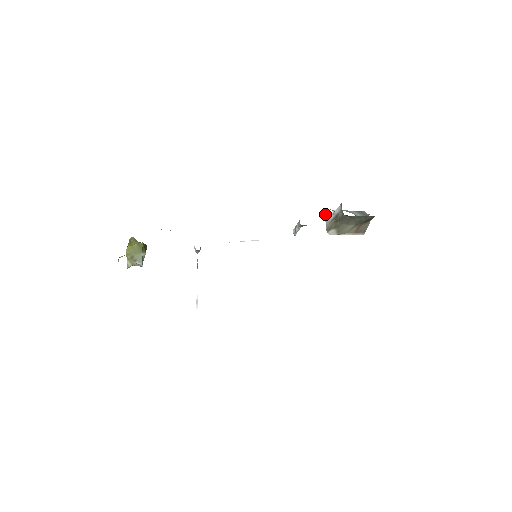
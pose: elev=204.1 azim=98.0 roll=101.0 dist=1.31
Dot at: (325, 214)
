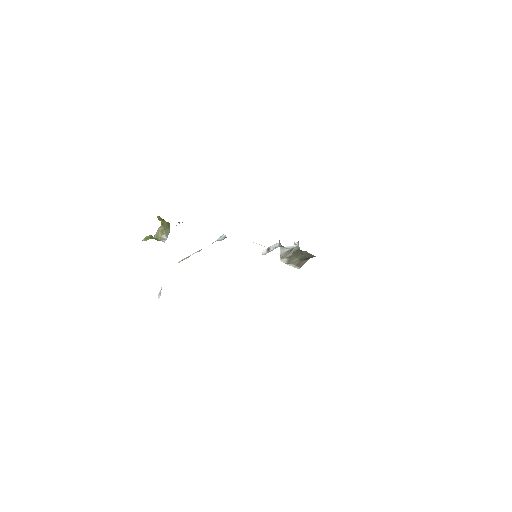
Dot at: (280, 247)
